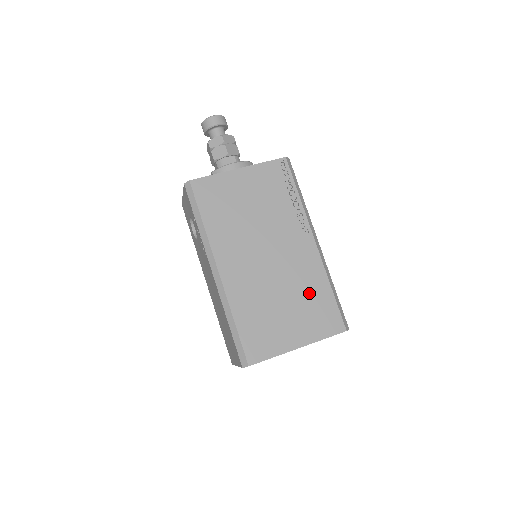
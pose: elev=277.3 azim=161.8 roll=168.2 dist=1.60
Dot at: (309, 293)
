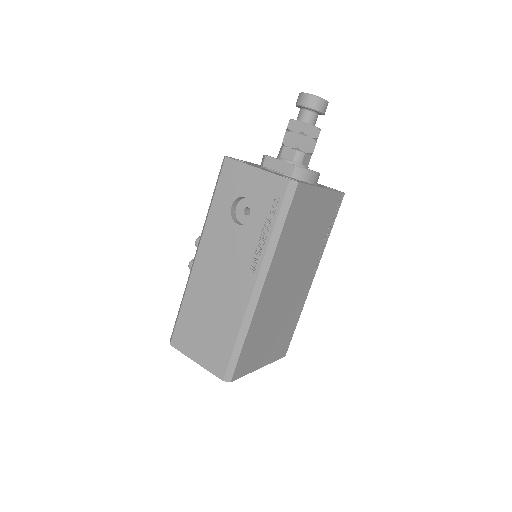
Dot at: (289, 322)
